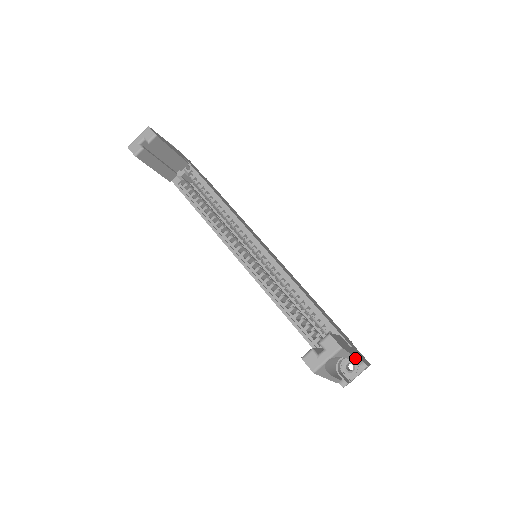
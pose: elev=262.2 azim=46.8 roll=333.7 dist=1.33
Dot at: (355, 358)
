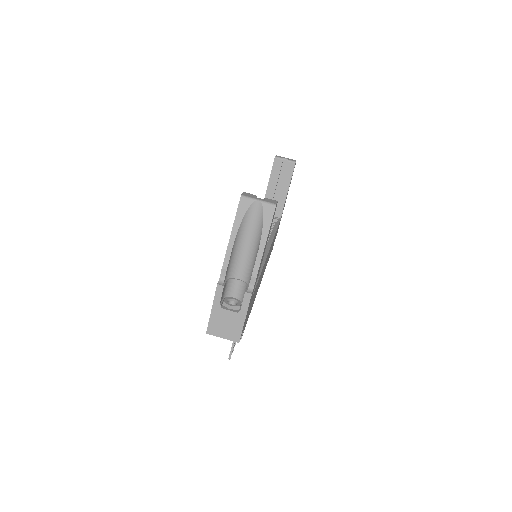
Dot at: (261, 255)
